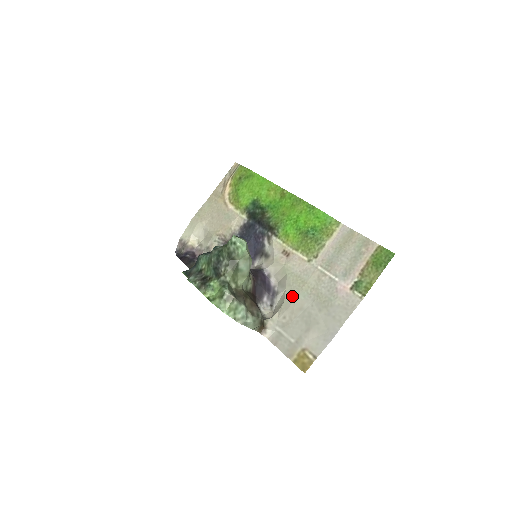
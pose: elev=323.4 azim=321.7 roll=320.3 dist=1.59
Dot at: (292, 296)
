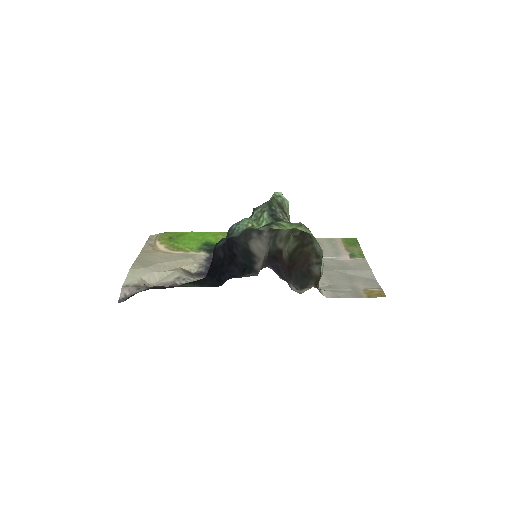
Dot at: occluded
